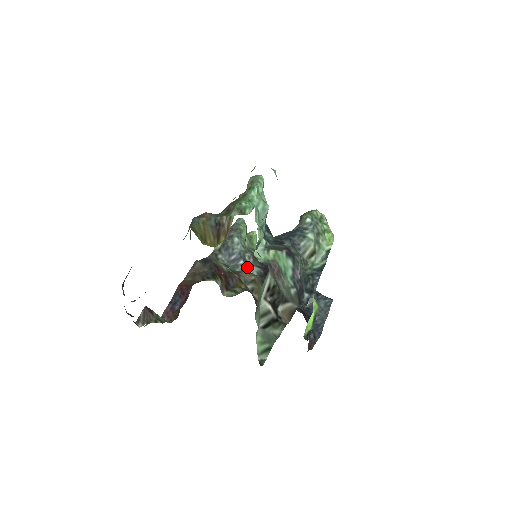
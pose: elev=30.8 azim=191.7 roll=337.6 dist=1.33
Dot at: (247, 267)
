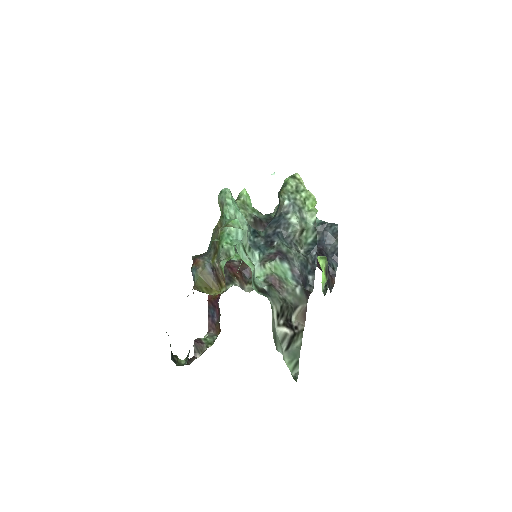
Dot at: occluded
